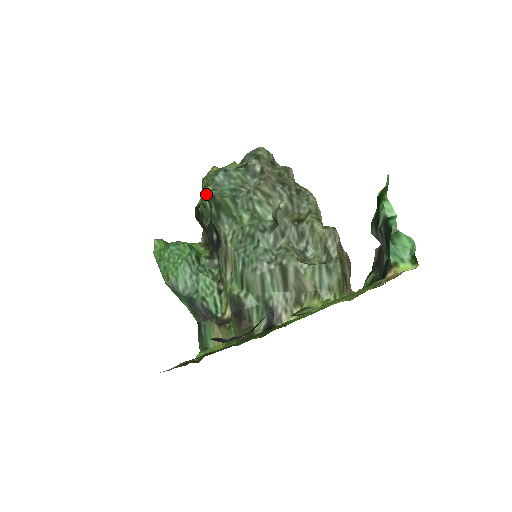
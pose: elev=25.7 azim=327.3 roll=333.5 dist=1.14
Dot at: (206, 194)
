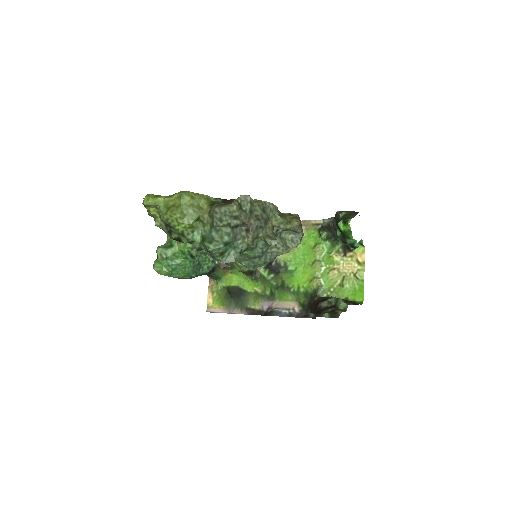
Dot at: (191, 240)
